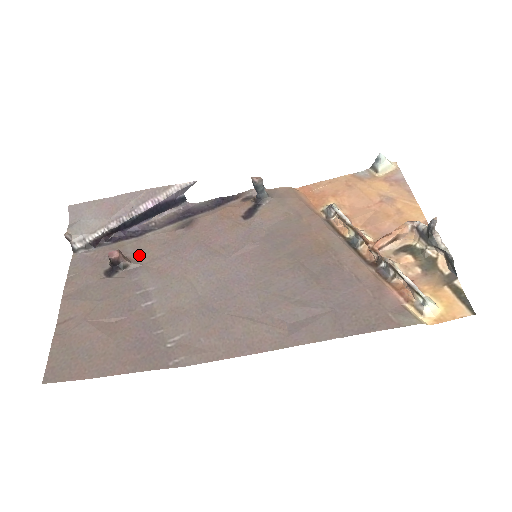
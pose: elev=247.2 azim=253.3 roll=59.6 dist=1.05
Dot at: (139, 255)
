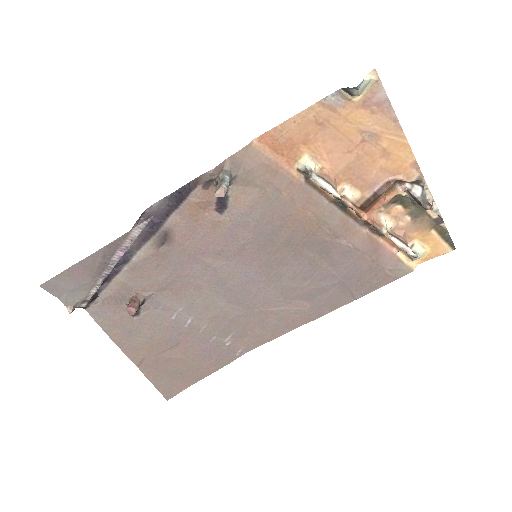
Dot at: (144, 285)
